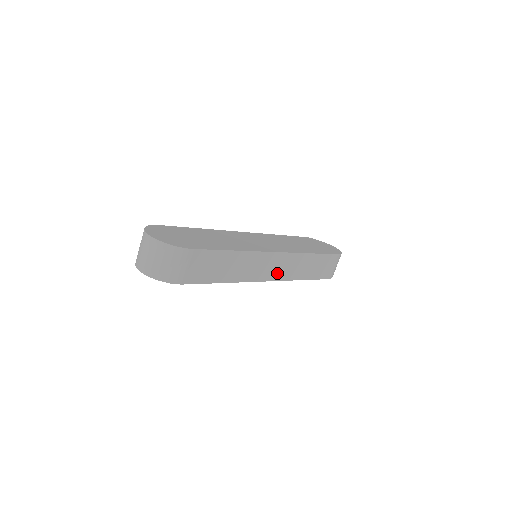
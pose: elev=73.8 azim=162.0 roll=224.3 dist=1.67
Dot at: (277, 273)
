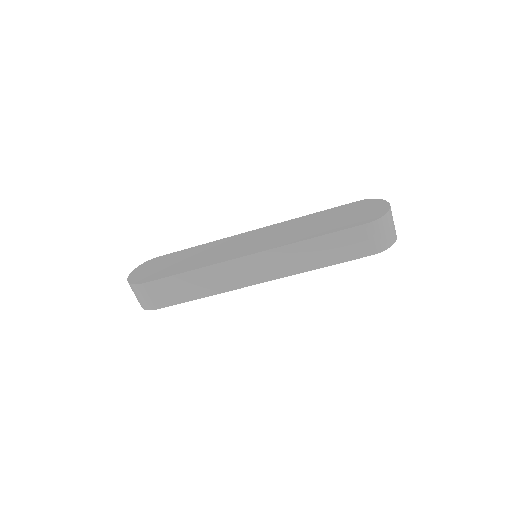
Dot at: (266, 273)
